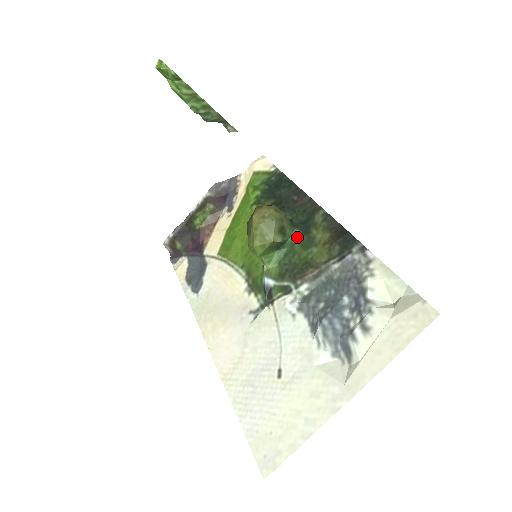
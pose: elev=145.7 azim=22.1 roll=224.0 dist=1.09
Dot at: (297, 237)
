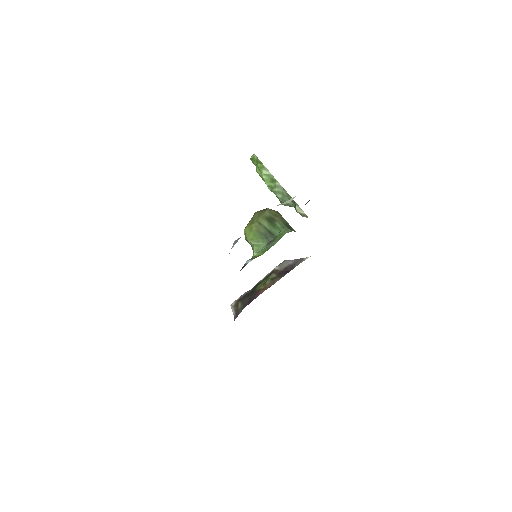
Dot at: occluded
